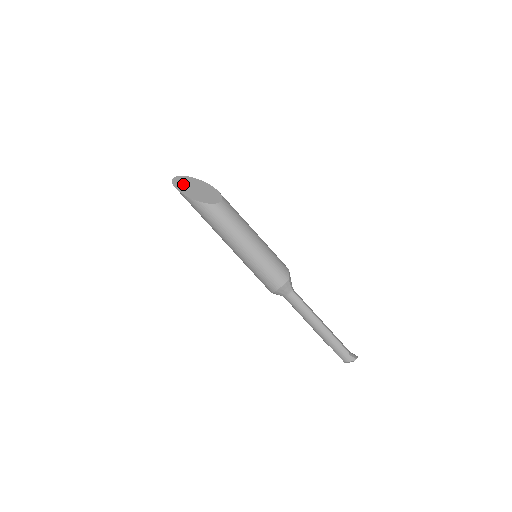
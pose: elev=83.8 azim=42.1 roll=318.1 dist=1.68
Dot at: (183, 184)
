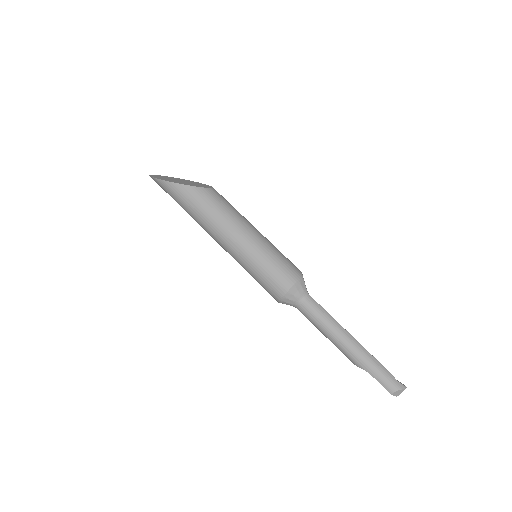
Dot at: (163, 177)
